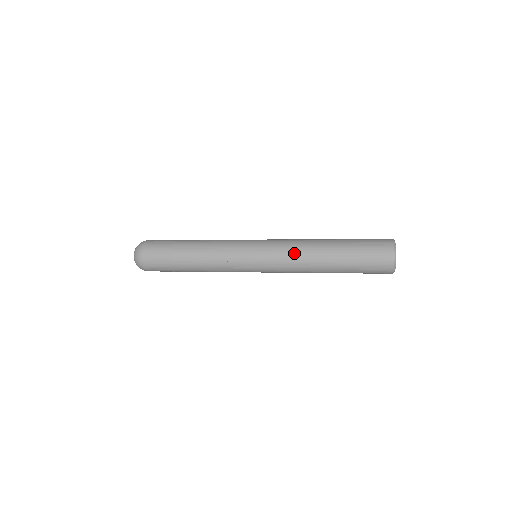
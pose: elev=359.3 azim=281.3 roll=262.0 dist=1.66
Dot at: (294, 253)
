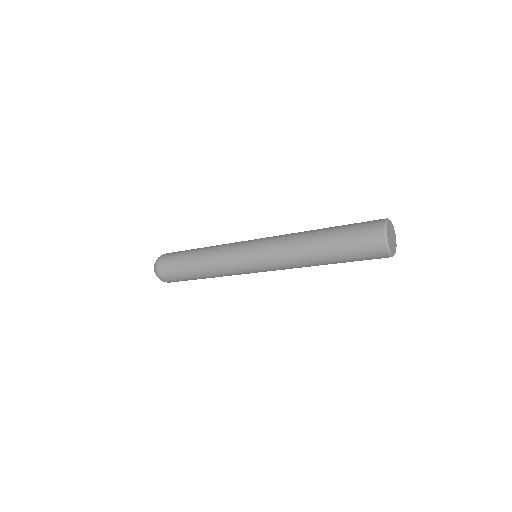
Dot at: (285, 238)
